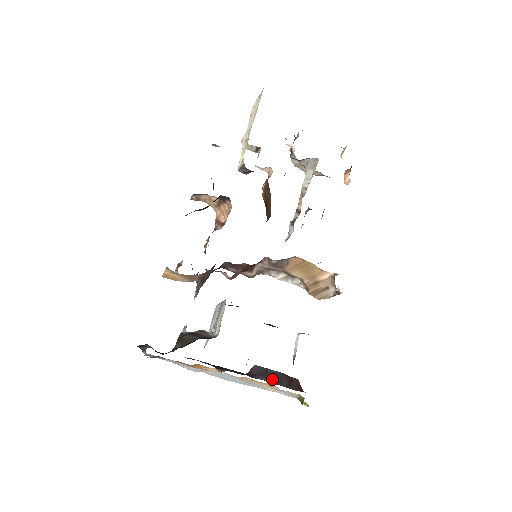
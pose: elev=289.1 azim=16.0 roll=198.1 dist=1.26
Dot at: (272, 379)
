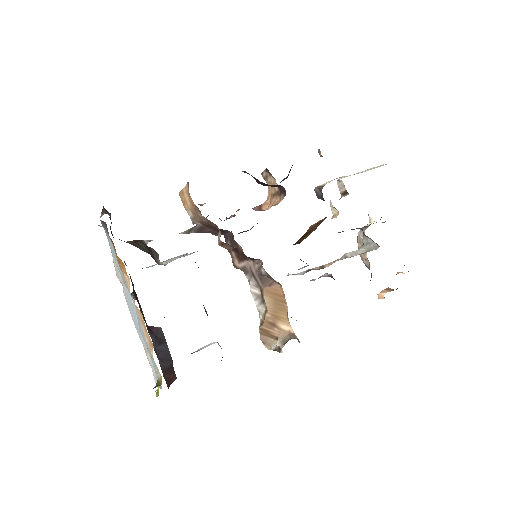
Dot at: (159, 350)
